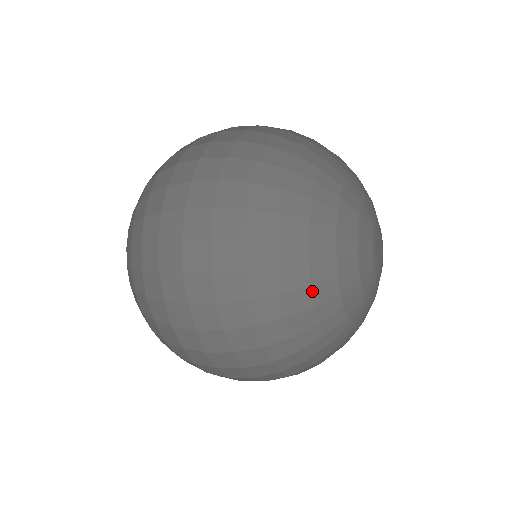
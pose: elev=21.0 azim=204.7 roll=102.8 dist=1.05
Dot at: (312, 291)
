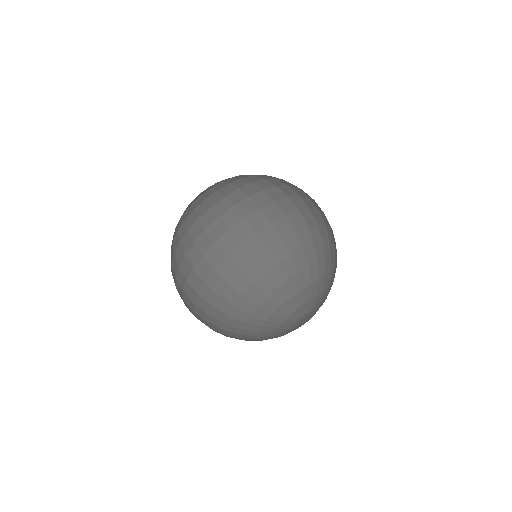
Dot at: occluded
